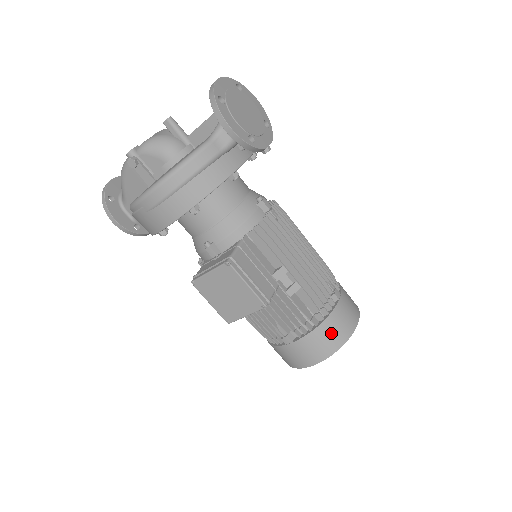
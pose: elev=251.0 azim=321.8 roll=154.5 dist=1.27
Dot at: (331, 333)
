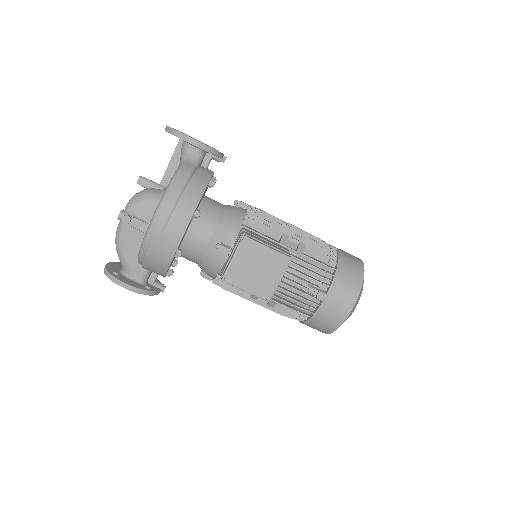
Dot at: (349, 270)
